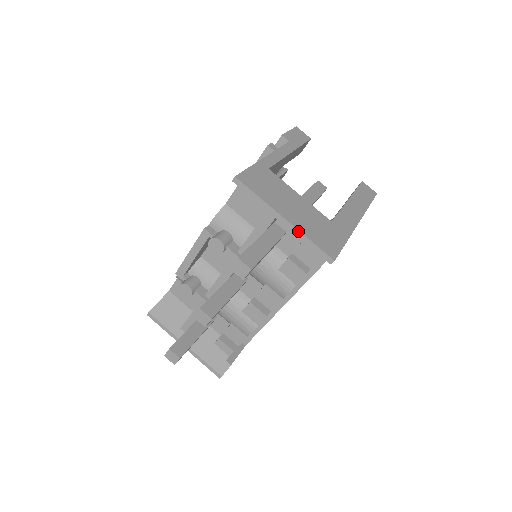
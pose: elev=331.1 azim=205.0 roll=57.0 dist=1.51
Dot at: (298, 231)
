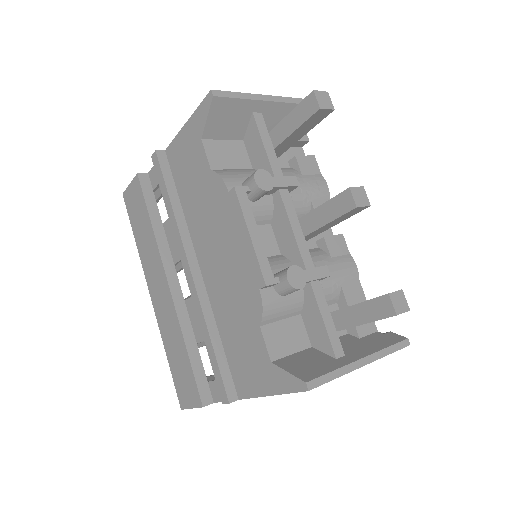
Dot at: (286, 98)
